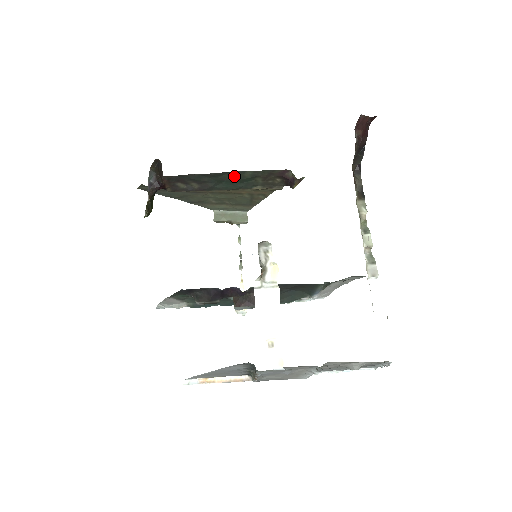
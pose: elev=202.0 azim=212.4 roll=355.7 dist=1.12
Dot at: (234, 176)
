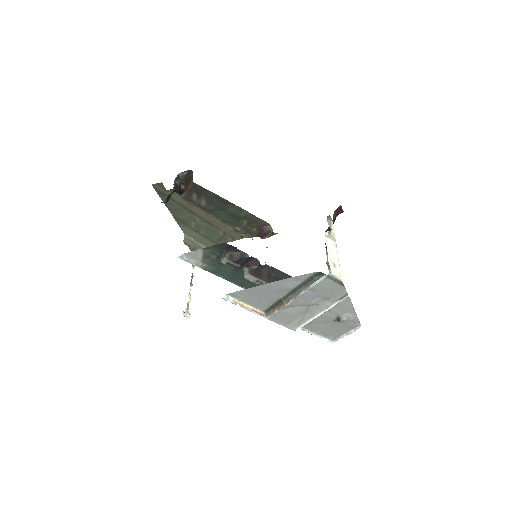
Dot at: (234, 210)
